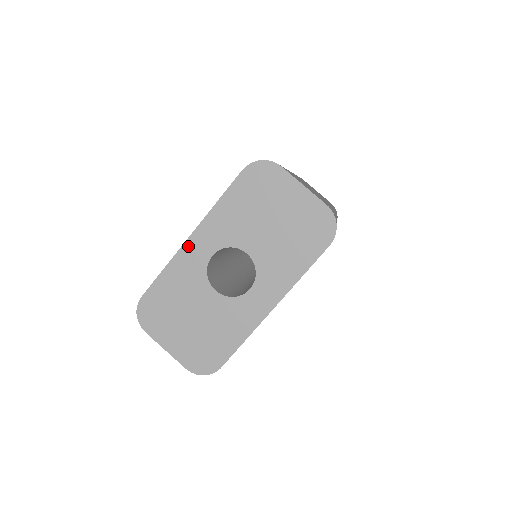
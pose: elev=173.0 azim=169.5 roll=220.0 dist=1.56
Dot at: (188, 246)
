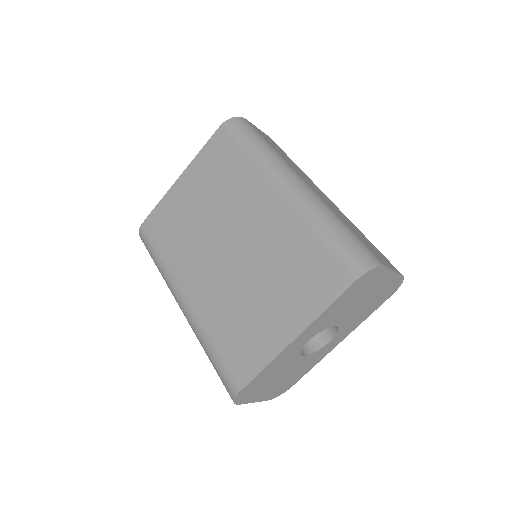
Dot at: (291, 345)
